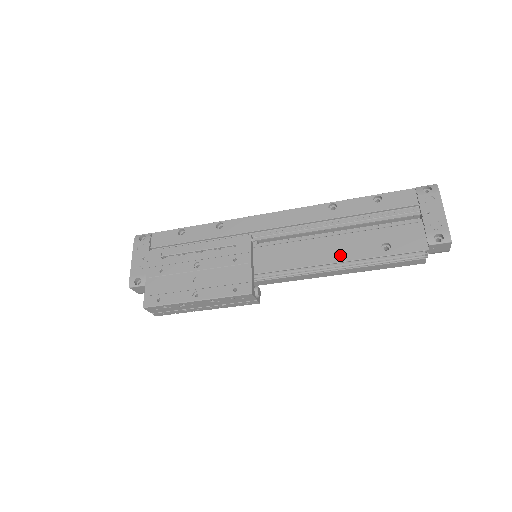
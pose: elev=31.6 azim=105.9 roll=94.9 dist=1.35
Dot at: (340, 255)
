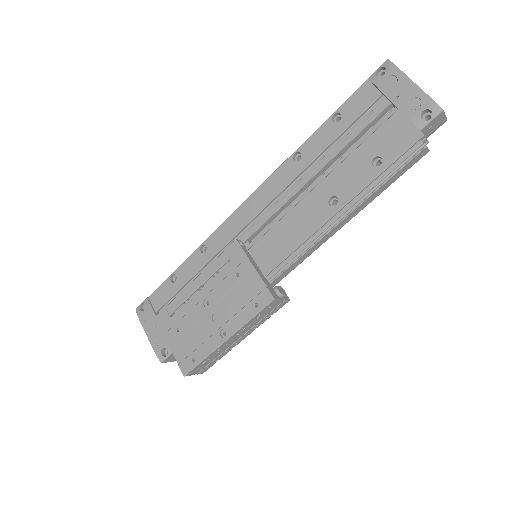
Dot at: (336, 201)
